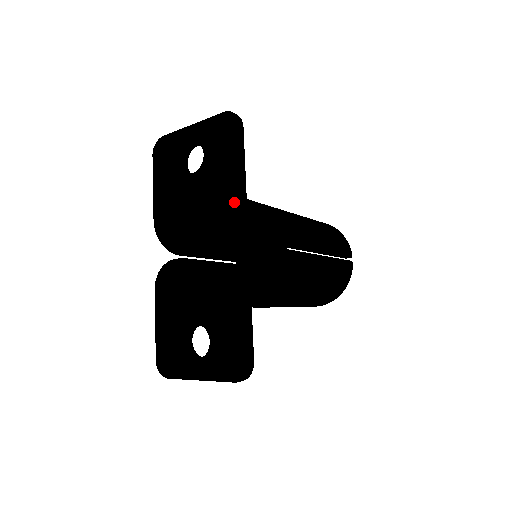
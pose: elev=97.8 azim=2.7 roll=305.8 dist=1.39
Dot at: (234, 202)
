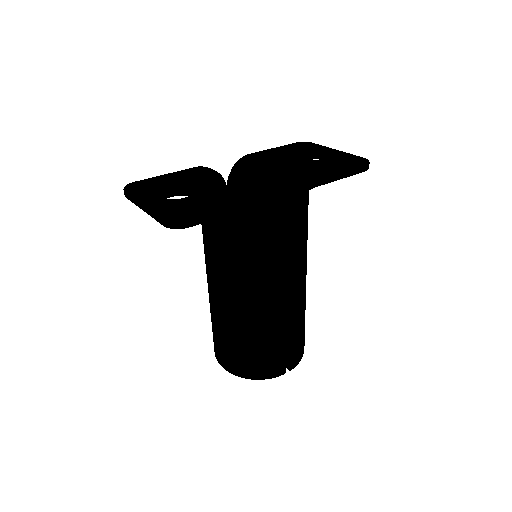
Dot at: (310, 177)
